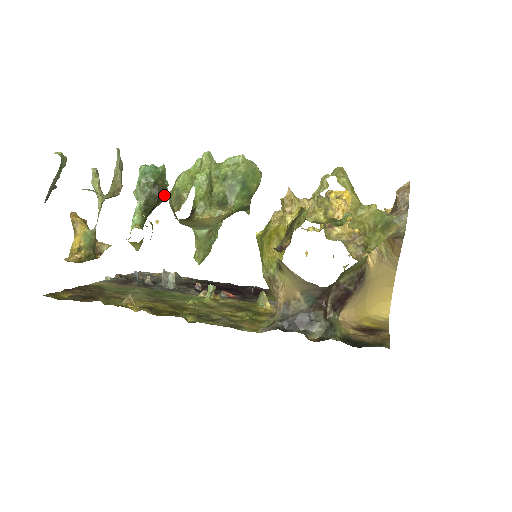
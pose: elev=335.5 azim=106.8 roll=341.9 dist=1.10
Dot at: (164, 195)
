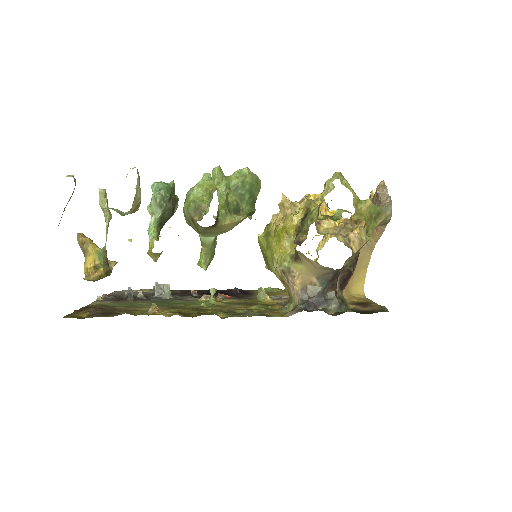
Dot at: (176, 208)
